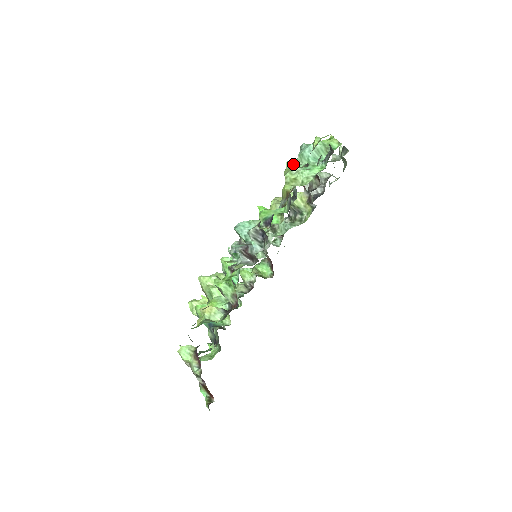
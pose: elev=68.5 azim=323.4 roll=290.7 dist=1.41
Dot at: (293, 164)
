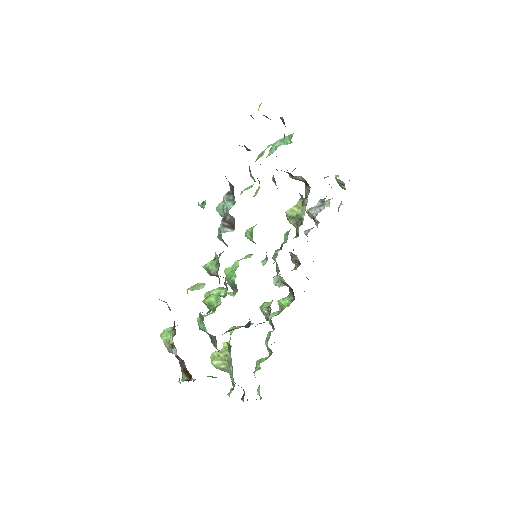
Dot at: (261, 152)
